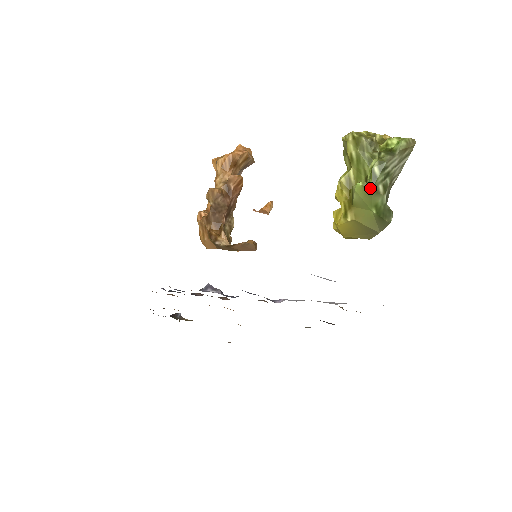
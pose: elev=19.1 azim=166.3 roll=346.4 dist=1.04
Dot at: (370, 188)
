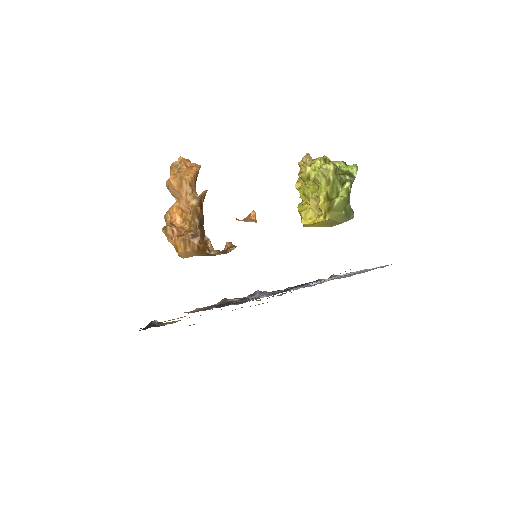
Dot at: (347, 200)
